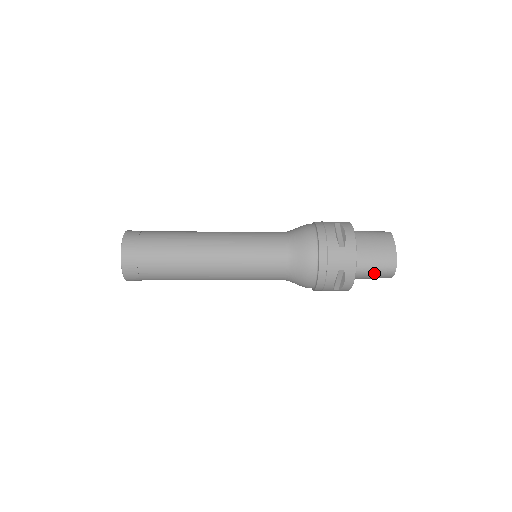
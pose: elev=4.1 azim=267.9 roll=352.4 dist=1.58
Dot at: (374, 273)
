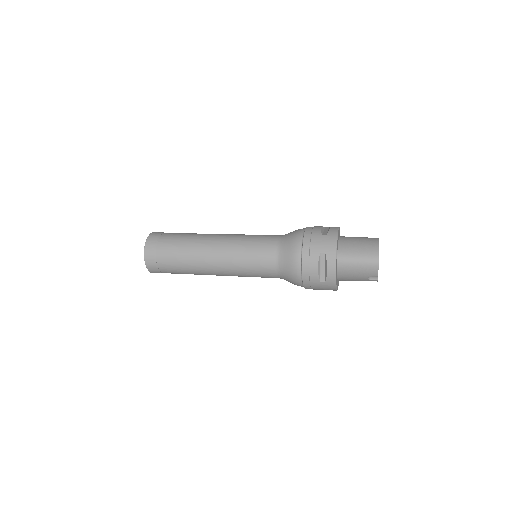
Dot at: (358, 264)
